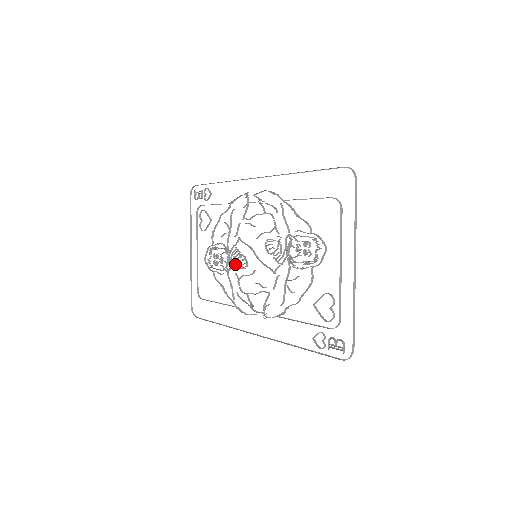
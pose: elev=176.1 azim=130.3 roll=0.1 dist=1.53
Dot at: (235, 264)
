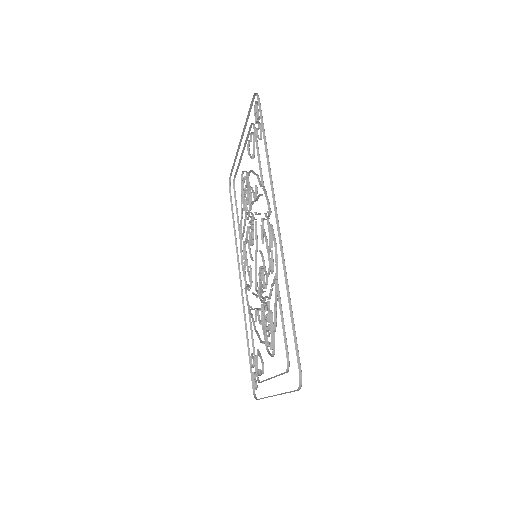
Dot at: (249, 226)
